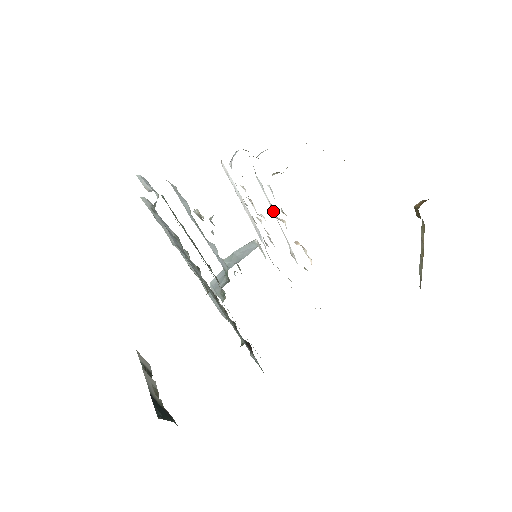
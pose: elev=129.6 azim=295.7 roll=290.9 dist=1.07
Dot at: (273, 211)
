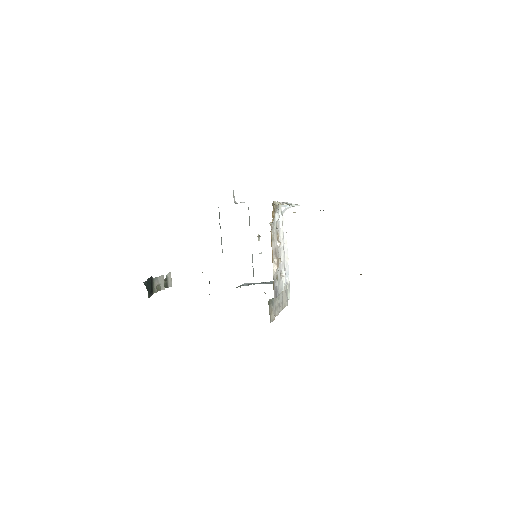
Dot at: (282, 239)
